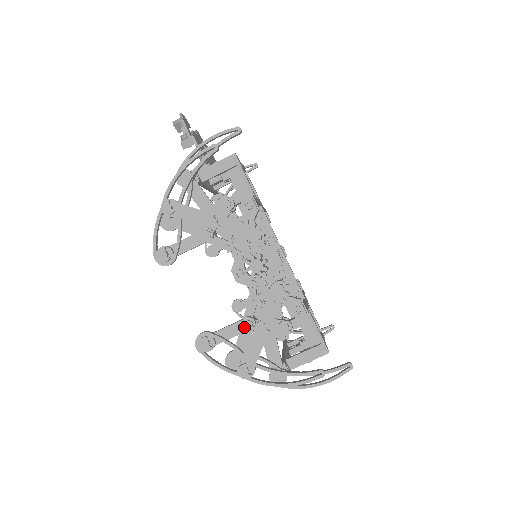
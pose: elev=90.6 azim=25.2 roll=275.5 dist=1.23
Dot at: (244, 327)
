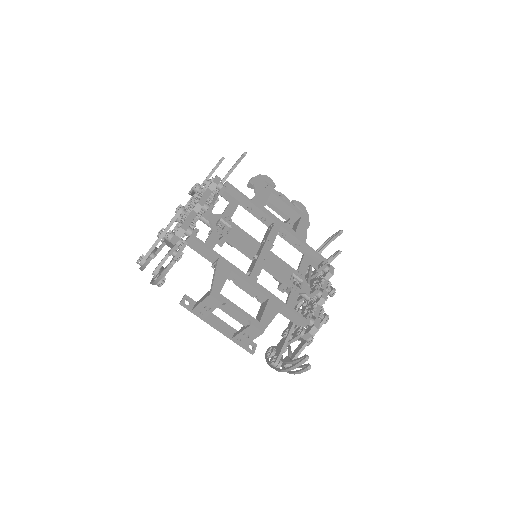
Dot at: (162, 240)
